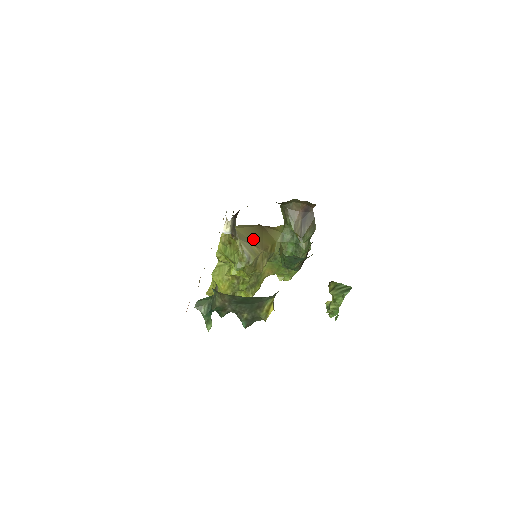
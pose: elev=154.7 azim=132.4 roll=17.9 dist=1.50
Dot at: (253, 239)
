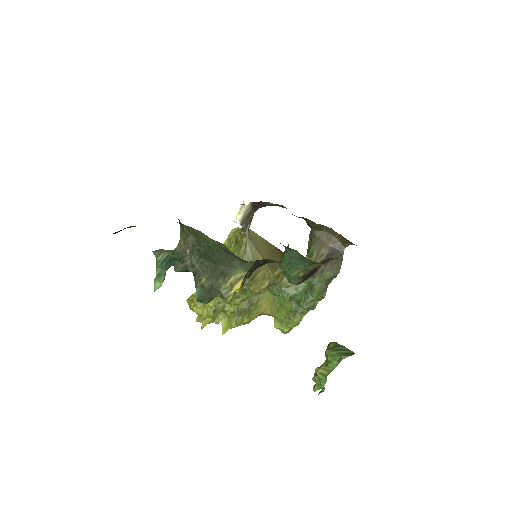
Dot at: (264, 251)
